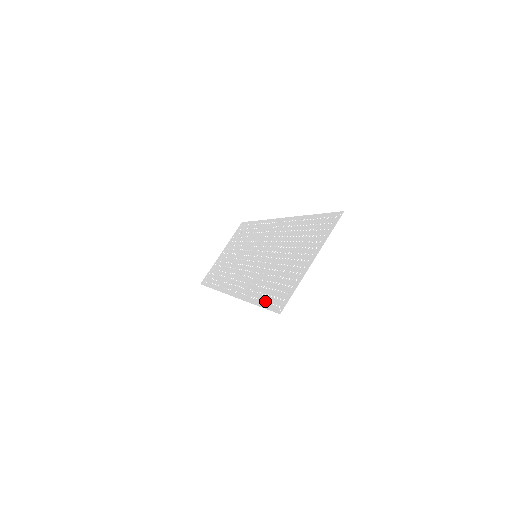
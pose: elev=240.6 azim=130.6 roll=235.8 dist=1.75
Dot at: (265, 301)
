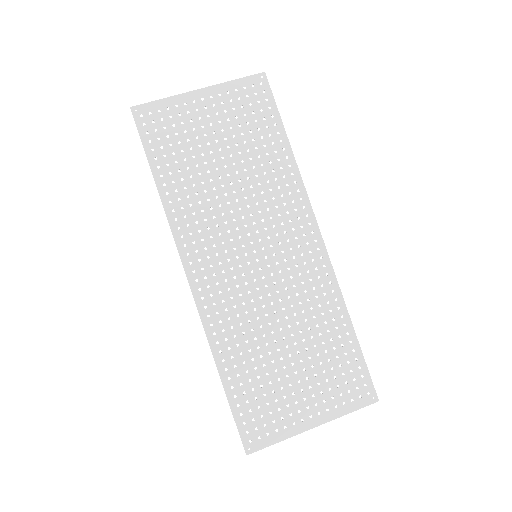
Dot at: (237, 399)
